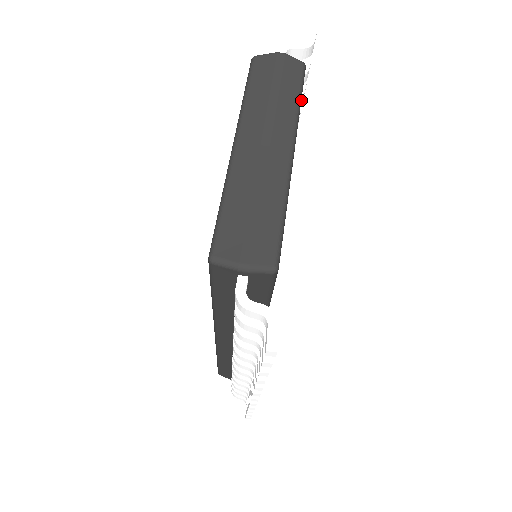
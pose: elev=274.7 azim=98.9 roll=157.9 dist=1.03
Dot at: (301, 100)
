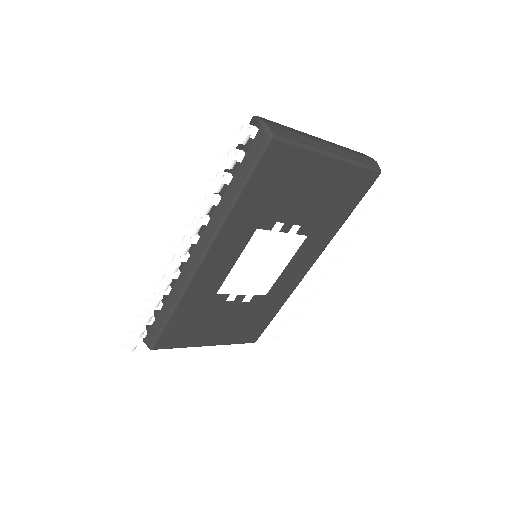
Dot at: (366, 217)
